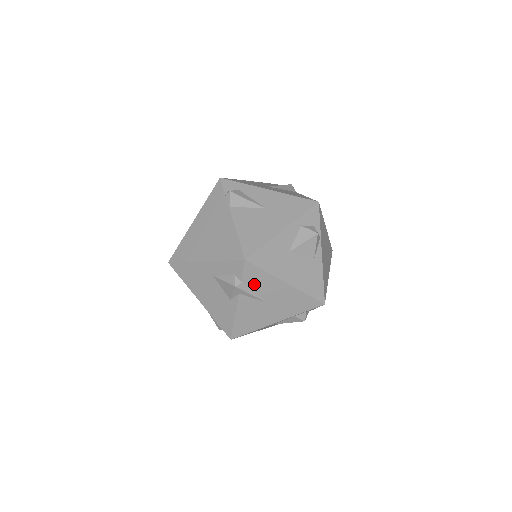
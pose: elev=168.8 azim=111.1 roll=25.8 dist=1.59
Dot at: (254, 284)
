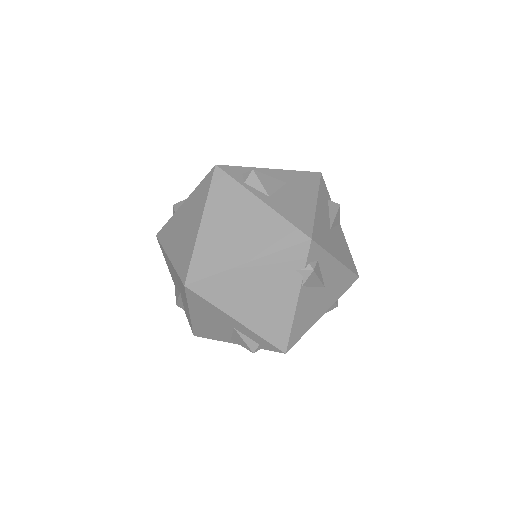
Dot at: occluded
